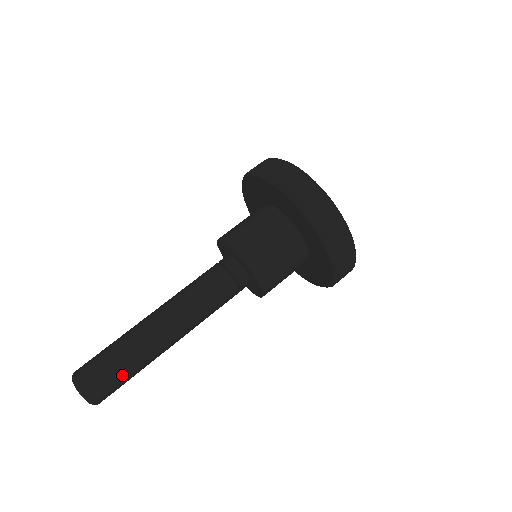
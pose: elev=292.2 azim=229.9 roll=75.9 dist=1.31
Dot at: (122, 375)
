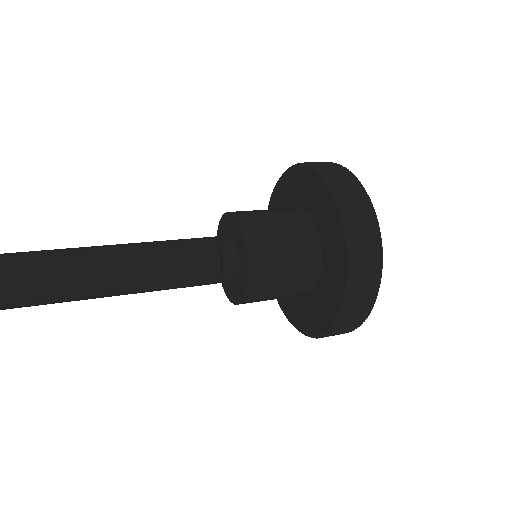
Dot at: (18, 265)
